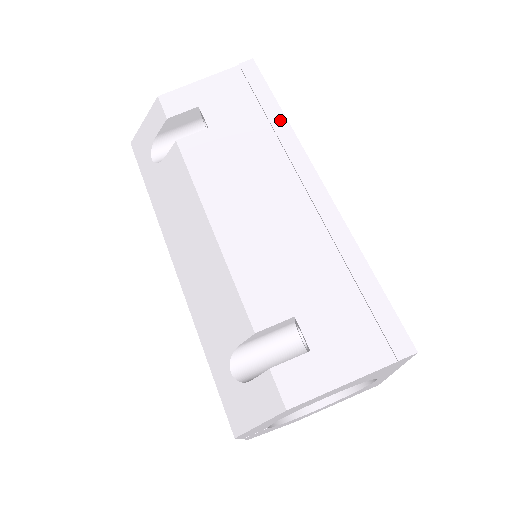
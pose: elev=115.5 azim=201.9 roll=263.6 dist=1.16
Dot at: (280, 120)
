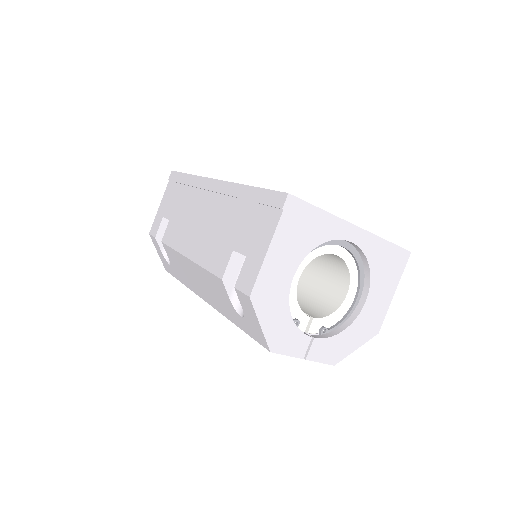
Dot at: (190, 179)
